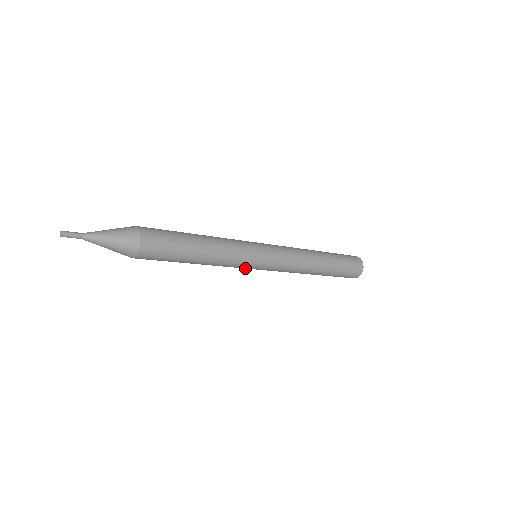
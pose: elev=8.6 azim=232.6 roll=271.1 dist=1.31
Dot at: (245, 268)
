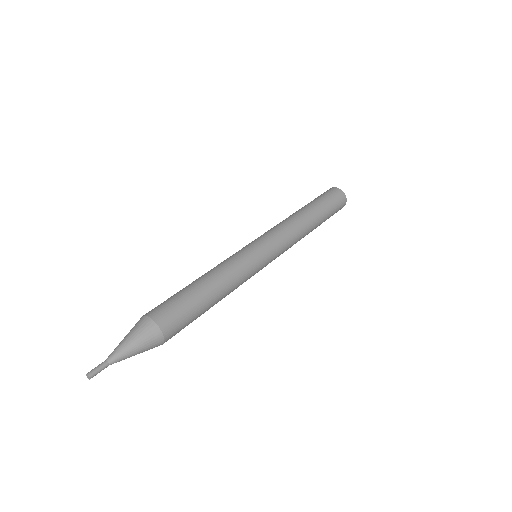
Dot at: occluded
